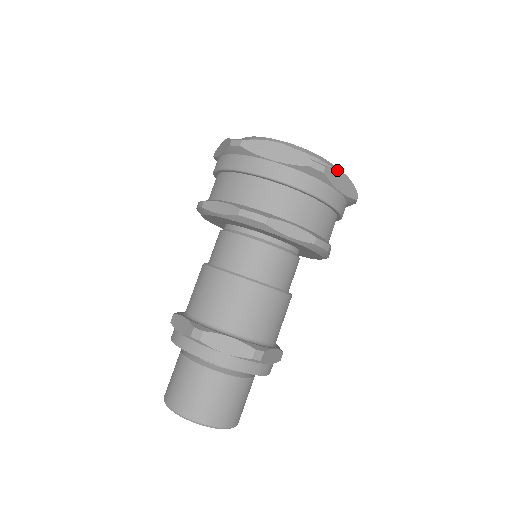
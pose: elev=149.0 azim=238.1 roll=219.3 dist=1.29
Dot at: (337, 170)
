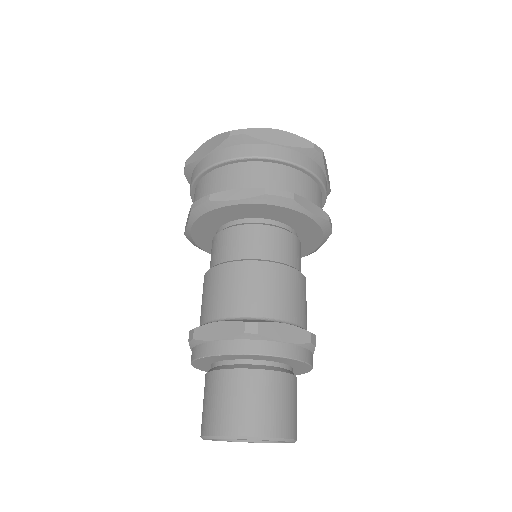
Dot at: (324, 157)
